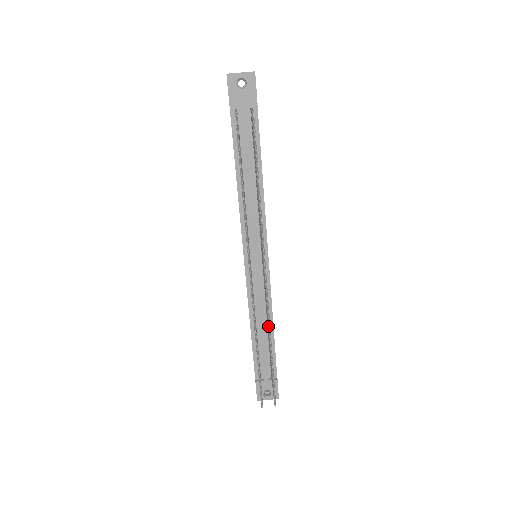
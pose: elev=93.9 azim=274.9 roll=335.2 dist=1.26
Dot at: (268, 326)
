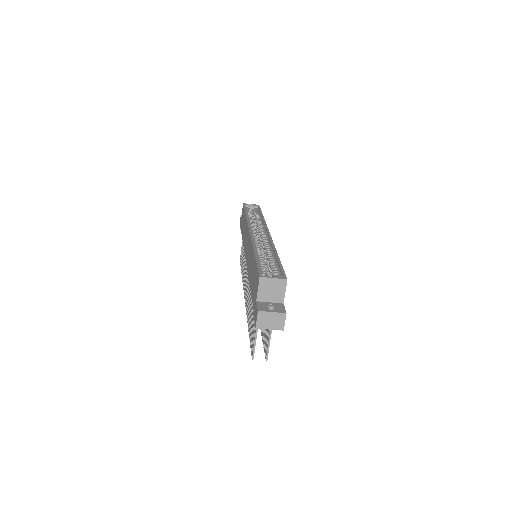
Dot at: occluded
